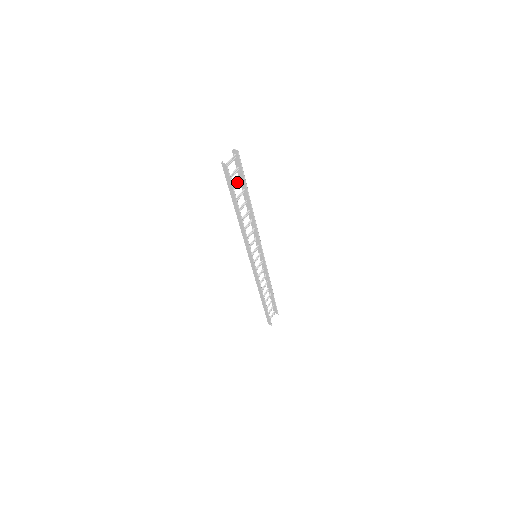
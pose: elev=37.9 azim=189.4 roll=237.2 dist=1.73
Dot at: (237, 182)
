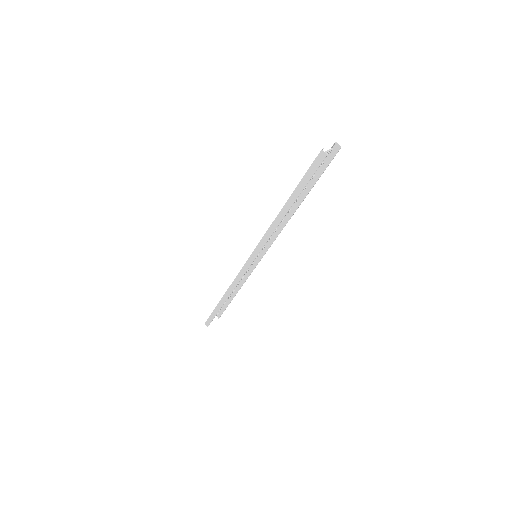
Dot at: occluded
